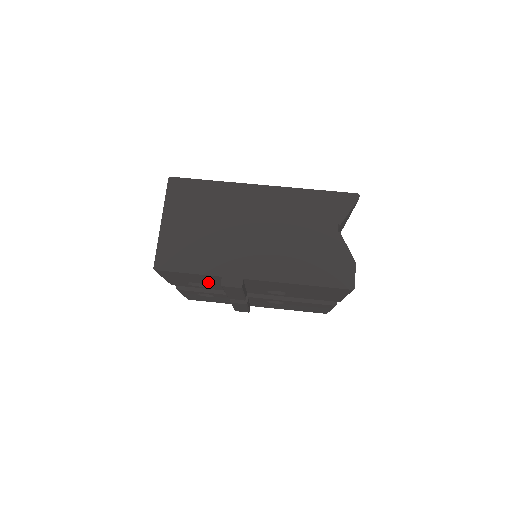
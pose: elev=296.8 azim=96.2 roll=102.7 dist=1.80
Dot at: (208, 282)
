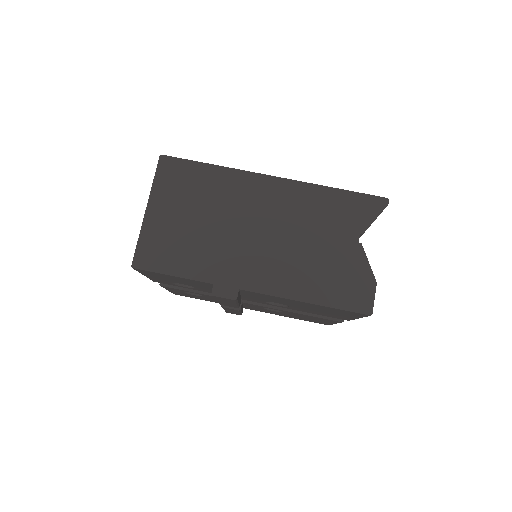
Dot at: (197, 285)
